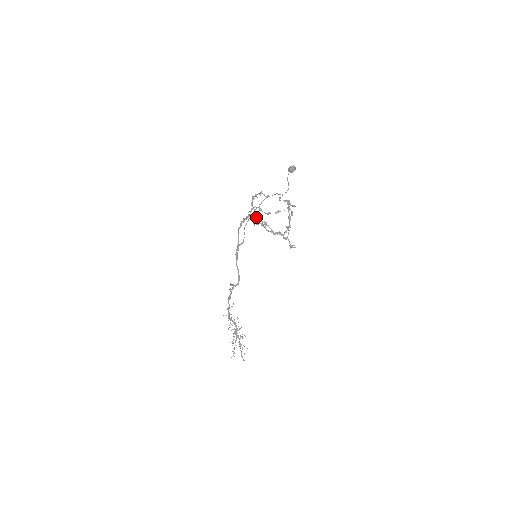
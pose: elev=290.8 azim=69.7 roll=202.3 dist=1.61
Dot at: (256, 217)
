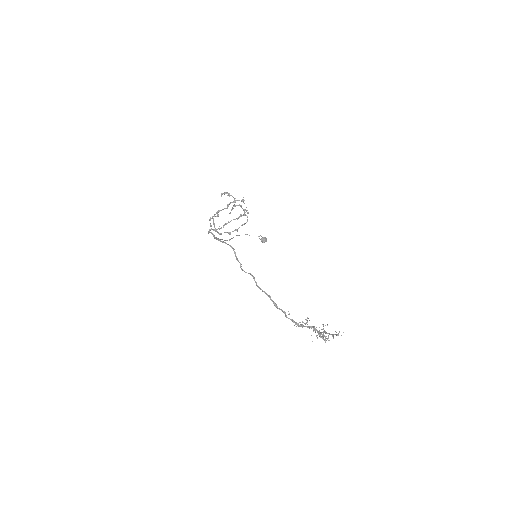
Dot at: occluded
